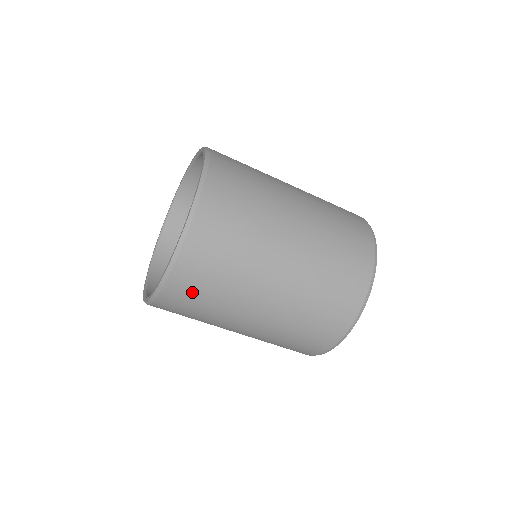
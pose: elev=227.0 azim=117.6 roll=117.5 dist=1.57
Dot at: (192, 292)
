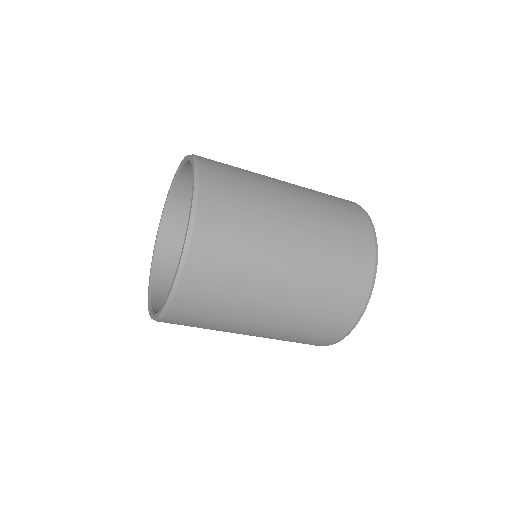
Dot at: occluded
